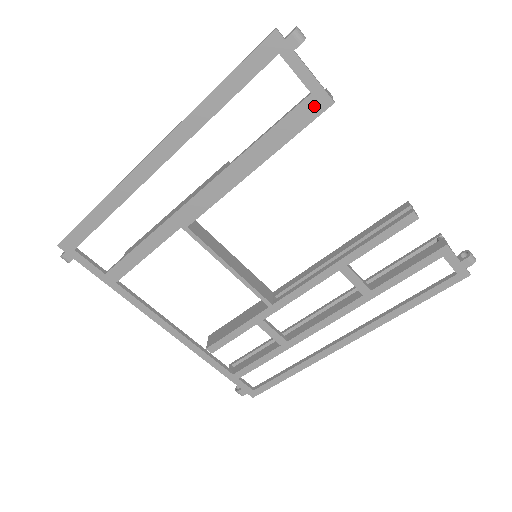
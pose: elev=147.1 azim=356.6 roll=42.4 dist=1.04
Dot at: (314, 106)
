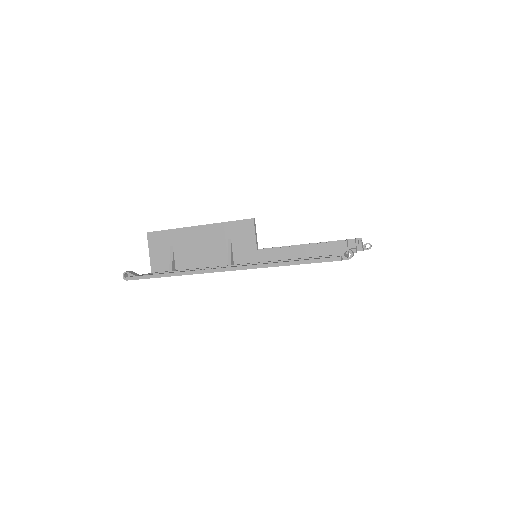
Dot at: occluded
